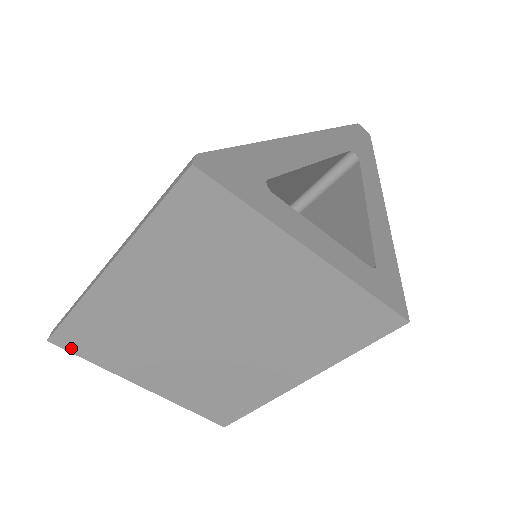
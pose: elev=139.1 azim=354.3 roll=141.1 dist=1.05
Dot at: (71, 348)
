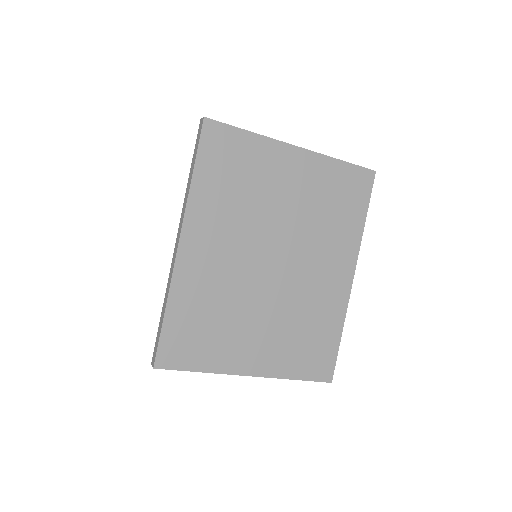
Dot at: (176, 363)
